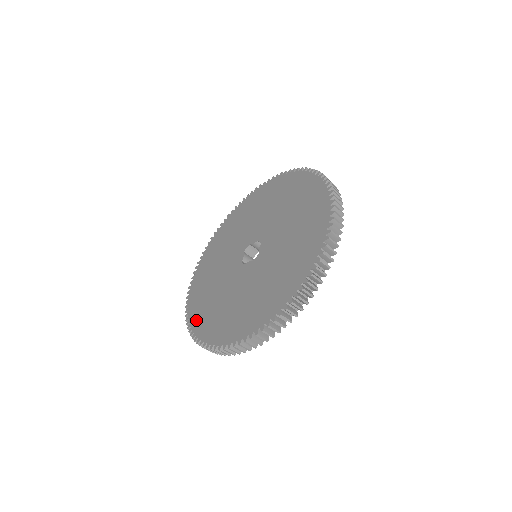
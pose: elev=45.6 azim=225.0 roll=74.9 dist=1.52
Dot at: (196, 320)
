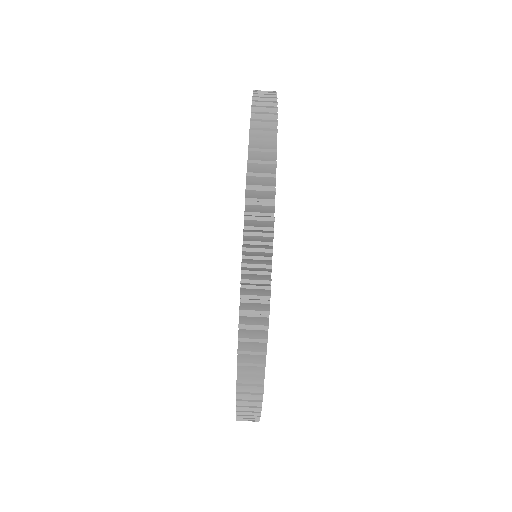
Dot at: occluded
